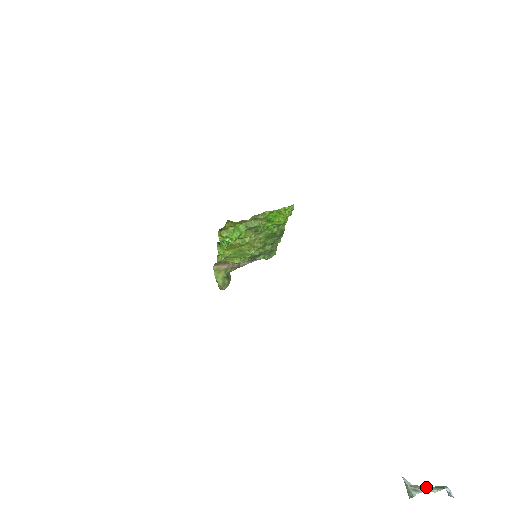
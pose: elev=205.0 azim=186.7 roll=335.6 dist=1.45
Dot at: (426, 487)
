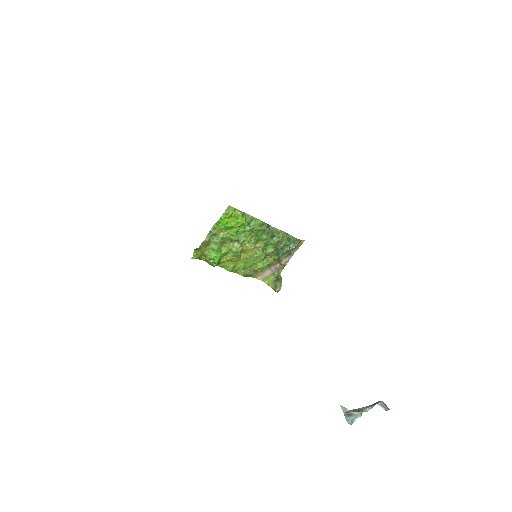
Dot at: (360, 408)
